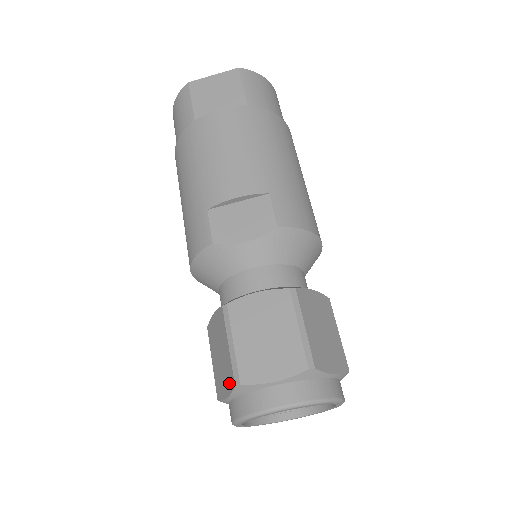
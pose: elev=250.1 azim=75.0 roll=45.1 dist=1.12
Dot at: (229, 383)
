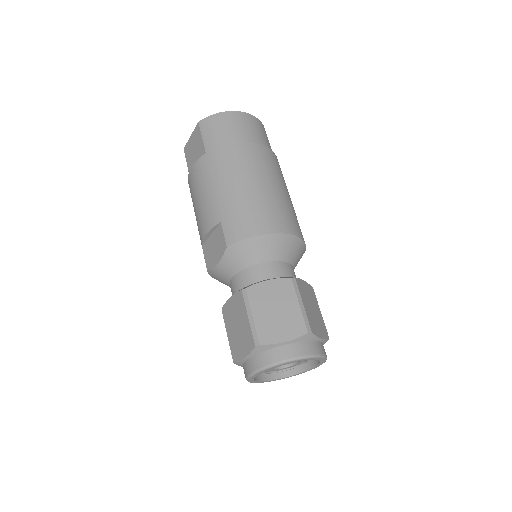
Dot at: occluded
